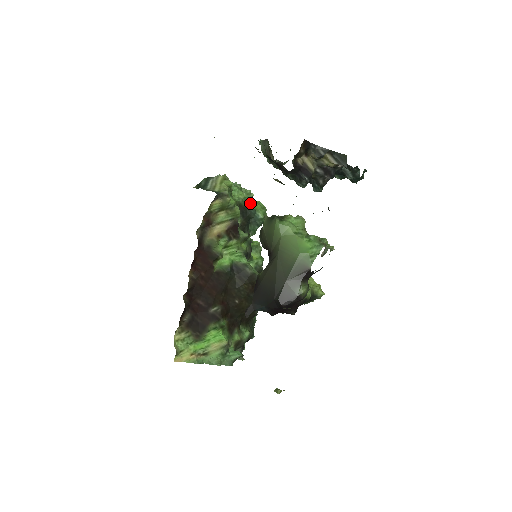
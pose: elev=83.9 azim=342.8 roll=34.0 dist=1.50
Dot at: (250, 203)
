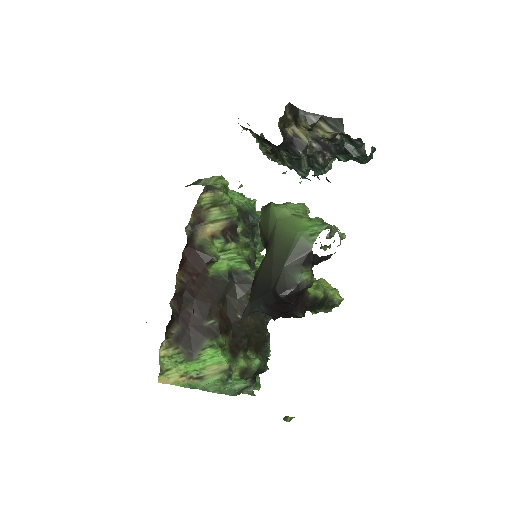
Dot at: (253, 209)
